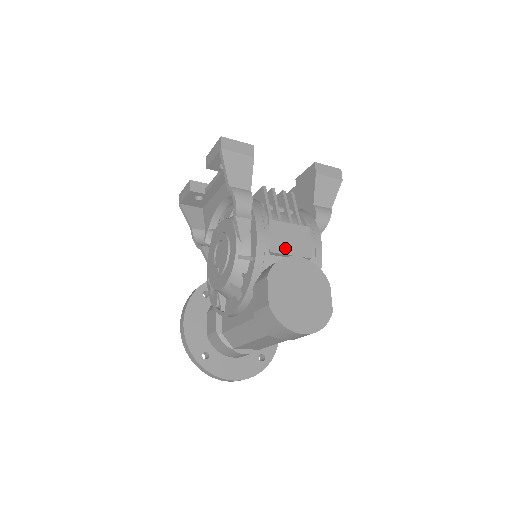
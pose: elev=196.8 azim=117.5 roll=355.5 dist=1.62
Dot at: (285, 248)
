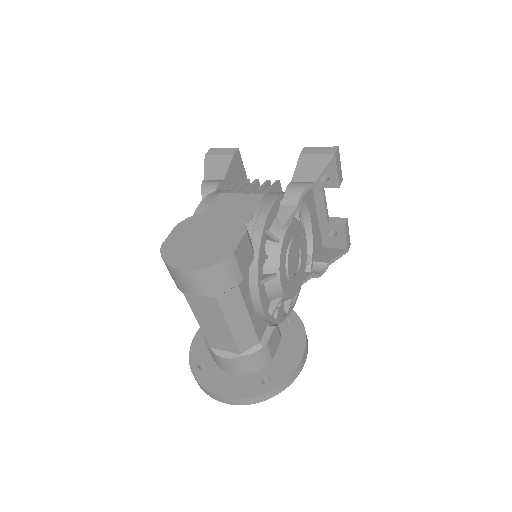
Dot at: occluded
